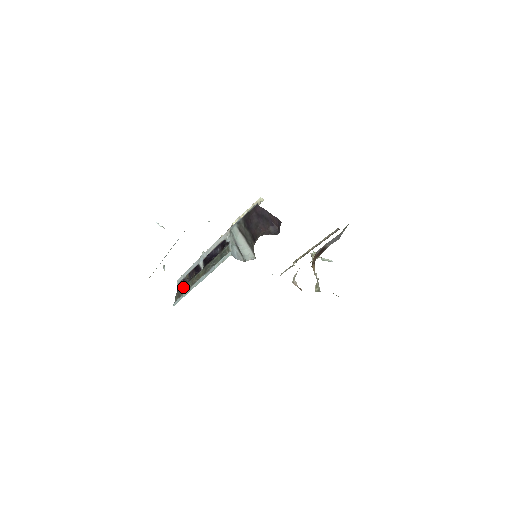
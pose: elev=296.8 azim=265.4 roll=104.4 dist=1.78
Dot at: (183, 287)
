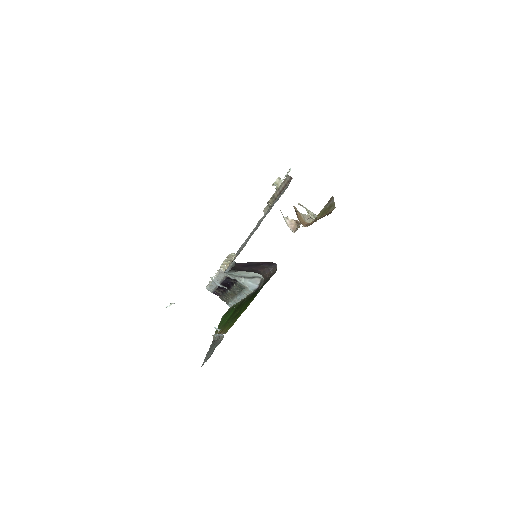
Dot at: (222, 297)
